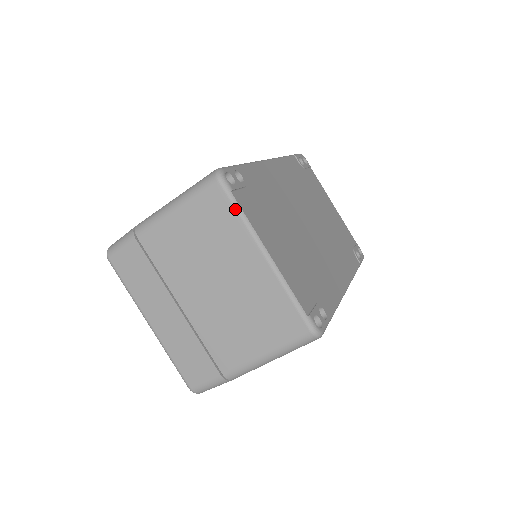
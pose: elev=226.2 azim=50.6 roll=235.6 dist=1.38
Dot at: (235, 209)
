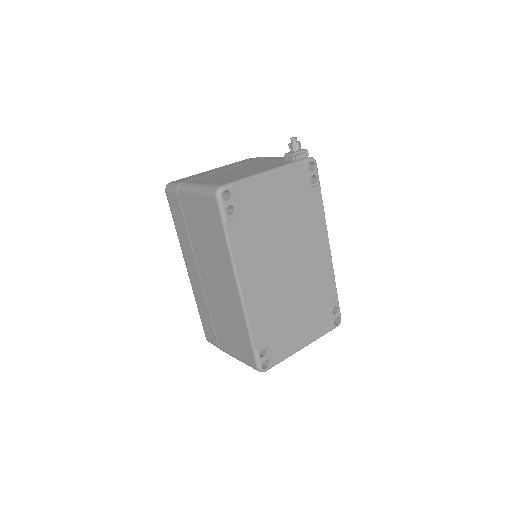
Dot at: occluded
